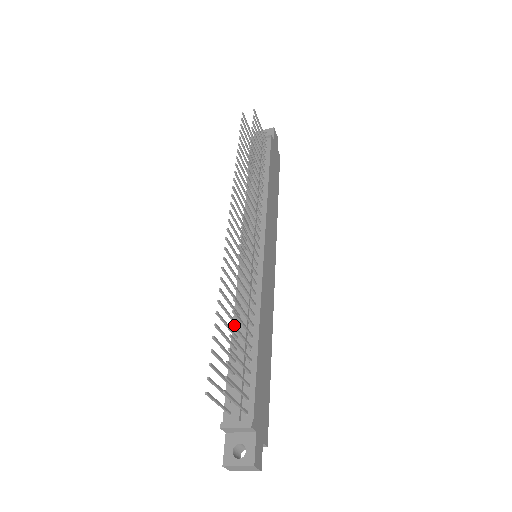
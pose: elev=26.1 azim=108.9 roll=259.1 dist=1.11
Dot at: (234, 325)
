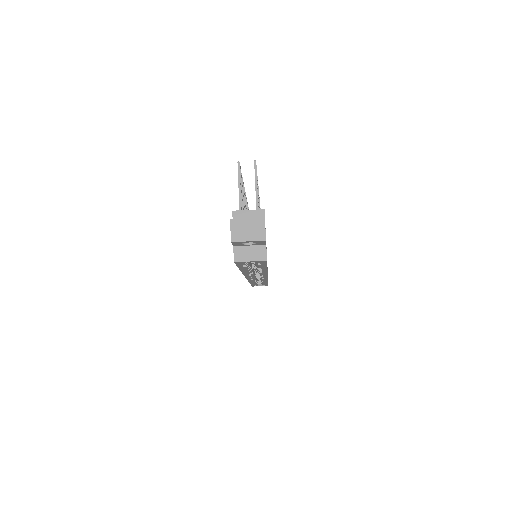
Dot at: occluded
